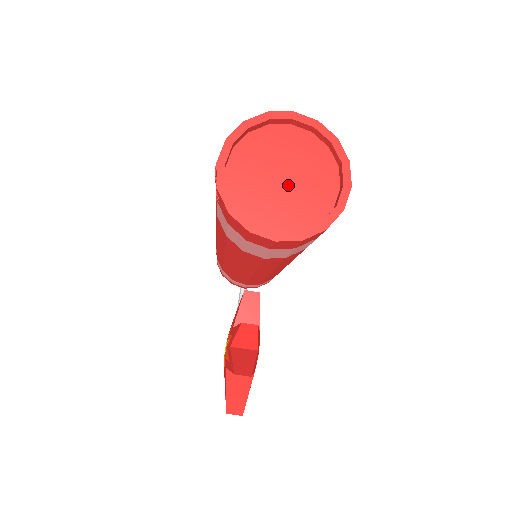
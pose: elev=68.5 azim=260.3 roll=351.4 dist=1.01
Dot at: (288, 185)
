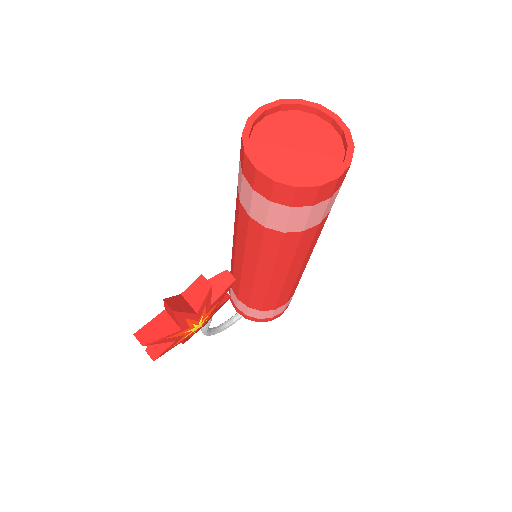
Dot at: (297, 152)
